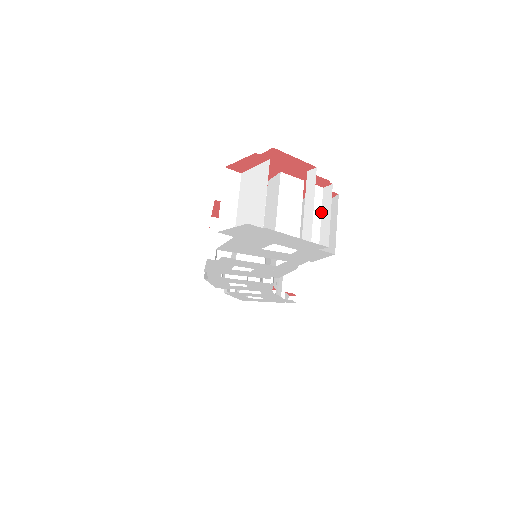
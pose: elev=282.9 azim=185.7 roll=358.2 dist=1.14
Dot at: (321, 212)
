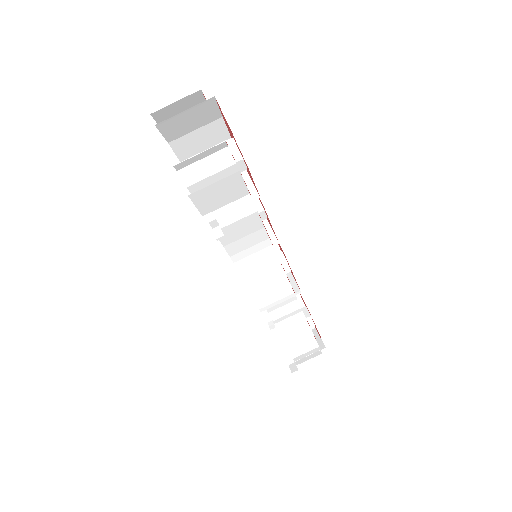
Dot at: (215, 173)
